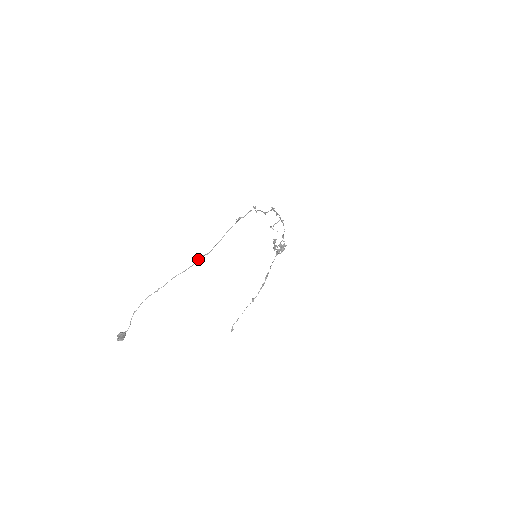
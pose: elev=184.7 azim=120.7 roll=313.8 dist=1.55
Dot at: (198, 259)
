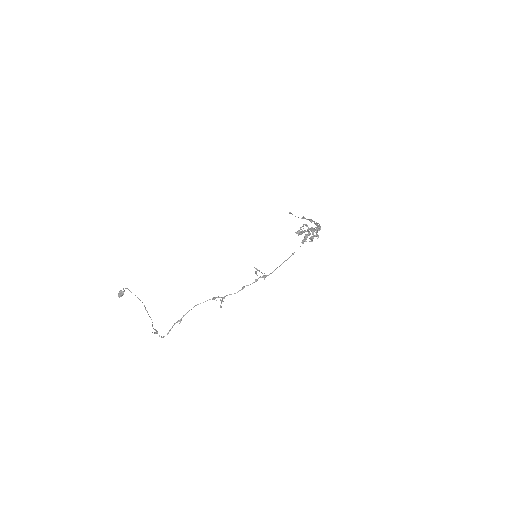
Dot at: (145, 309)
